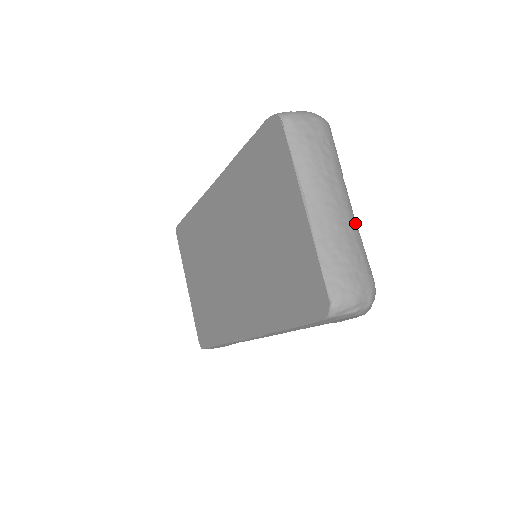
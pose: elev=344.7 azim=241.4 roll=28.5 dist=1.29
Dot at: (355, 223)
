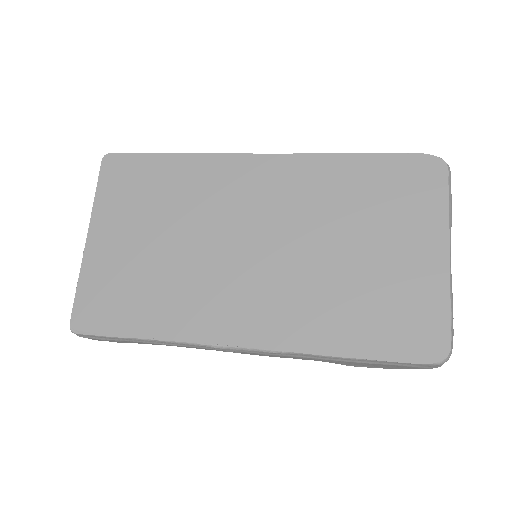
Dot at: occluded
